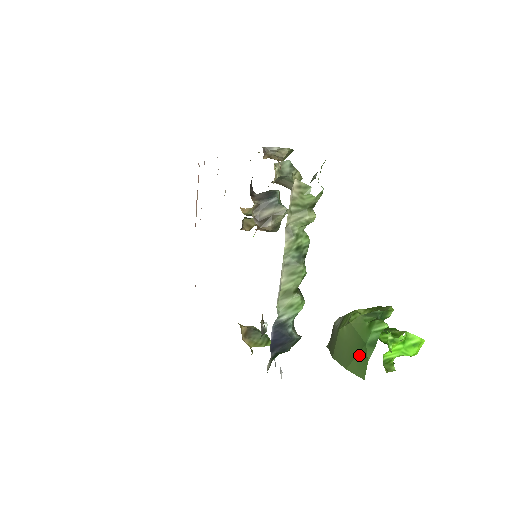
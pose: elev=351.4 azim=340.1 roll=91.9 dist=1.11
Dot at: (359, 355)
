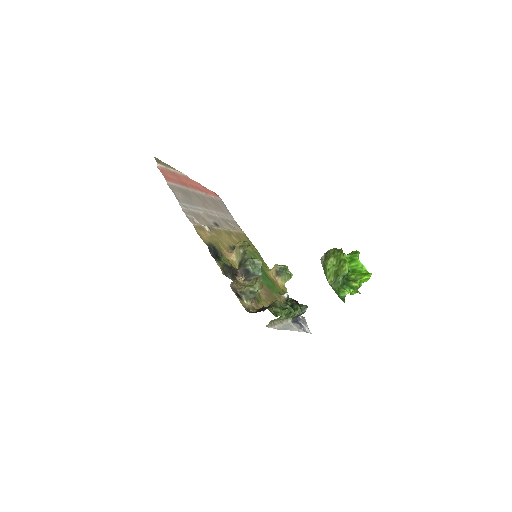
Dot at: occluded
